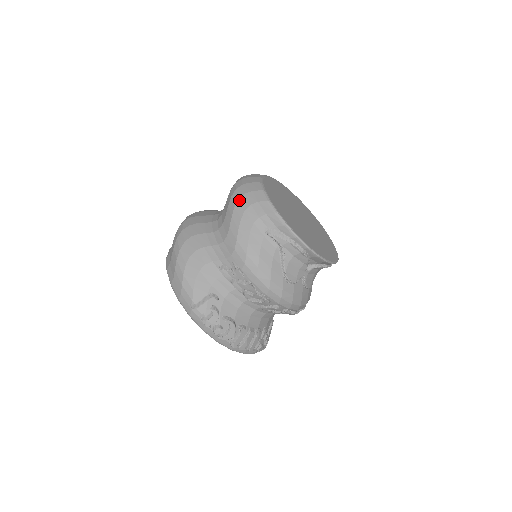
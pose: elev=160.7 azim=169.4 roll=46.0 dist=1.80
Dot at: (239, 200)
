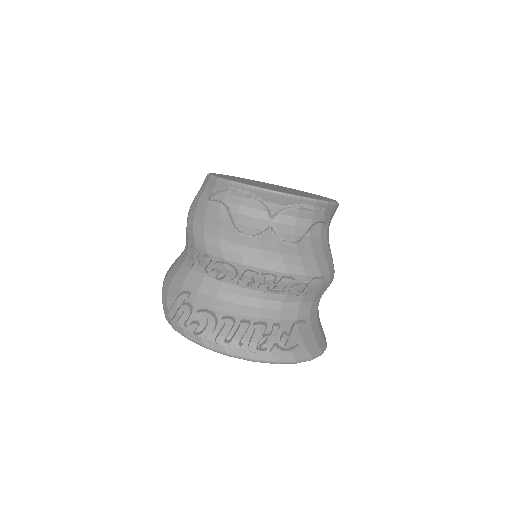
Dot at: occluded
